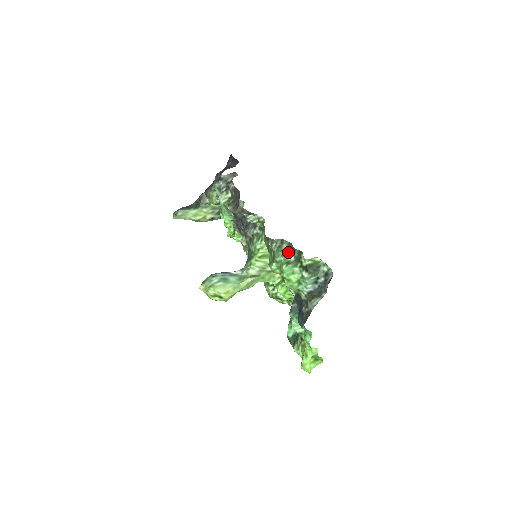
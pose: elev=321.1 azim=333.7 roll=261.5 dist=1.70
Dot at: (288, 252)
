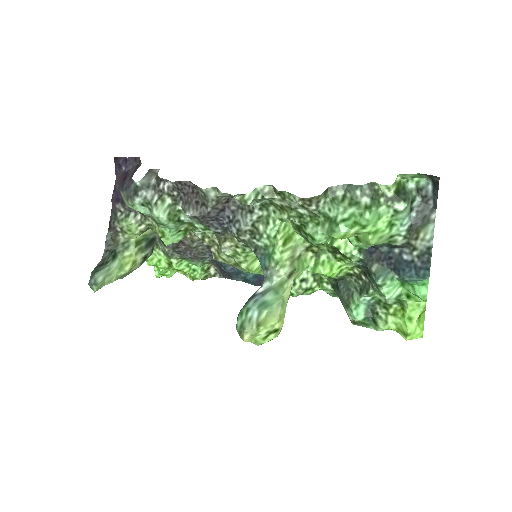
Dot at: (352, 197)
